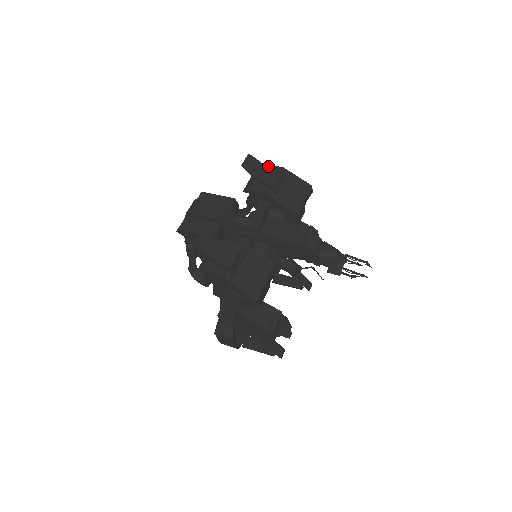
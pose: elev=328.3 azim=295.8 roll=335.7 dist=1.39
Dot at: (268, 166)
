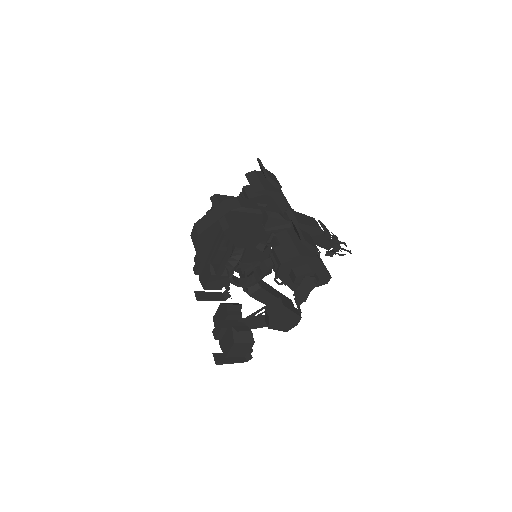
Dot at: (267, 170)
